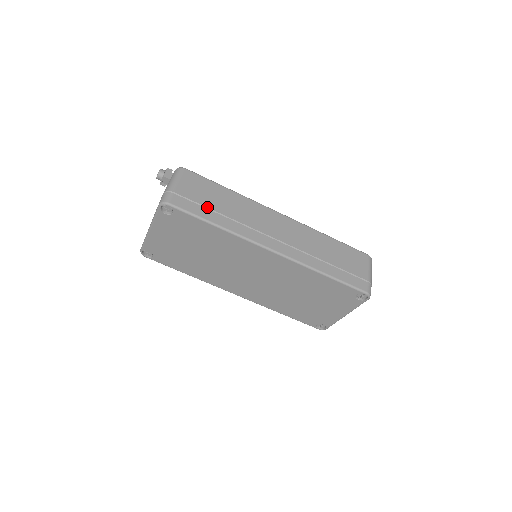
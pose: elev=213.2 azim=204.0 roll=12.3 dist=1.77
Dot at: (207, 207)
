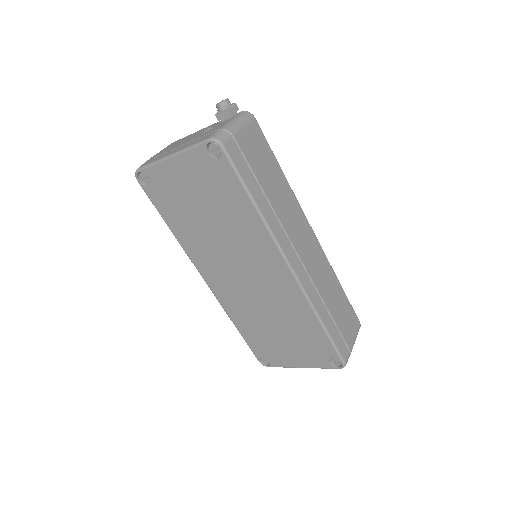
Dot at: (256, 177)
